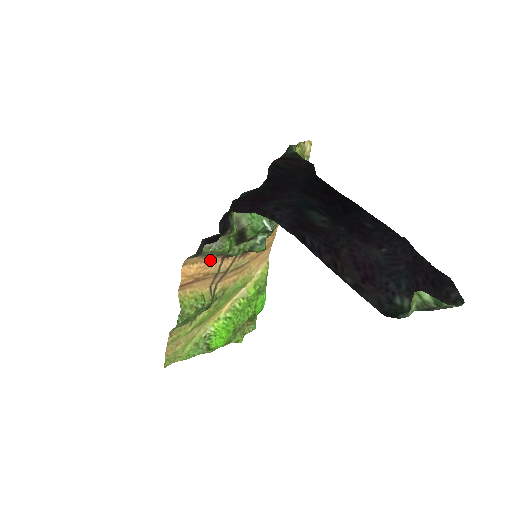
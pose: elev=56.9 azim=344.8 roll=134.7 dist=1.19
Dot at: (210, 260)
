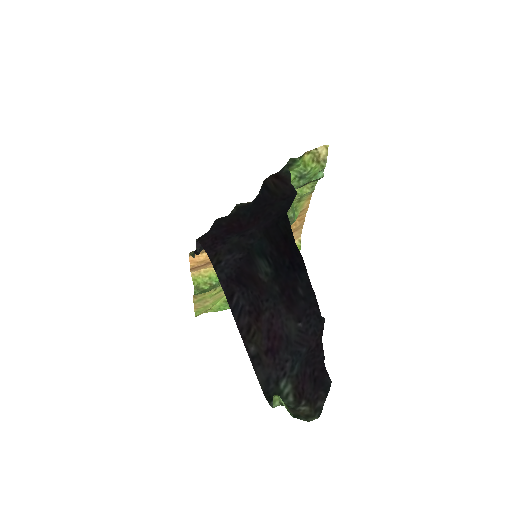
Dot at: occluded
